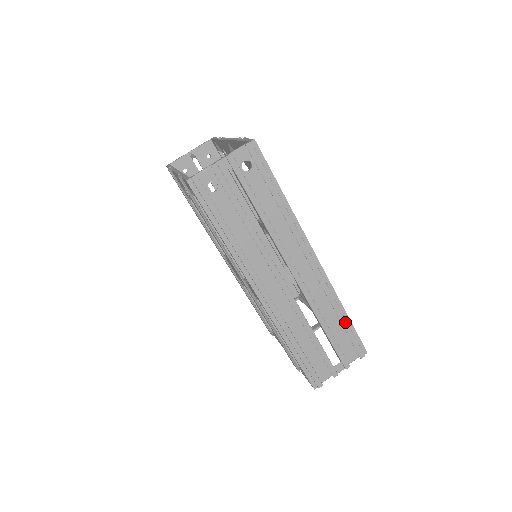
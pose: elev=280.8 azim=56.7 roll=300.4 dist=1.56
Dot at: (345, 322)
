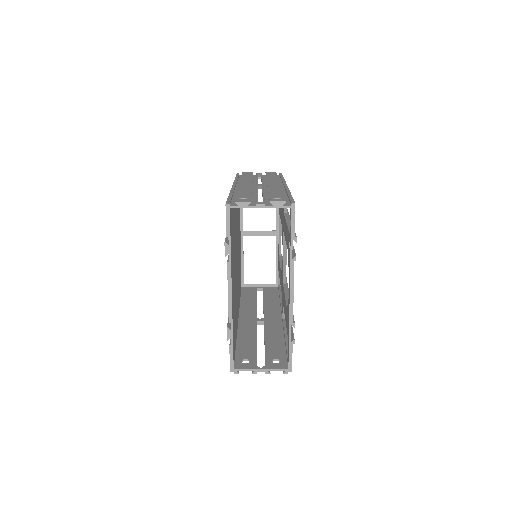
Dot at: occluded
